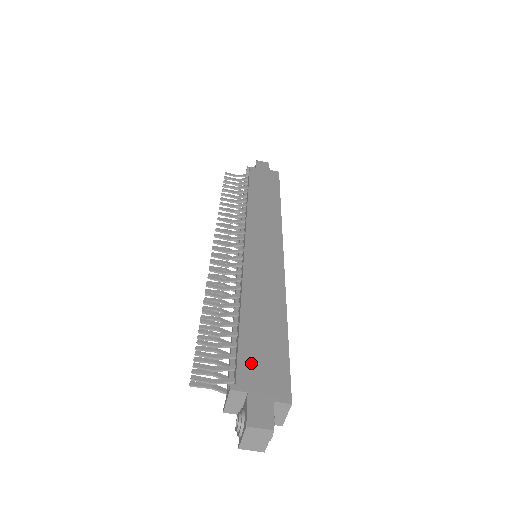
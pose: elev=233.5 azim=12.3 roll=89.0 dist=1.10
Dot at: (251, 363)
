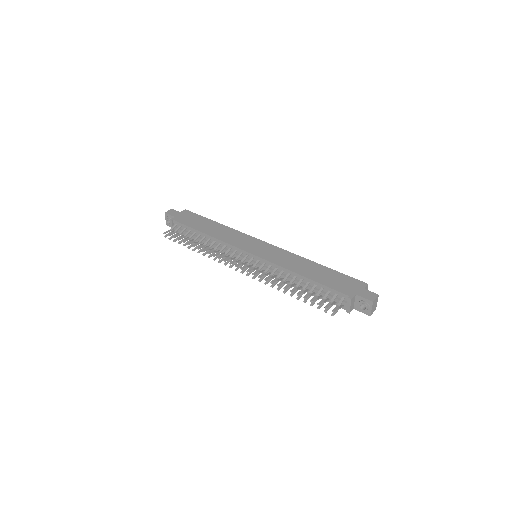
Dot at: (340, 287)
